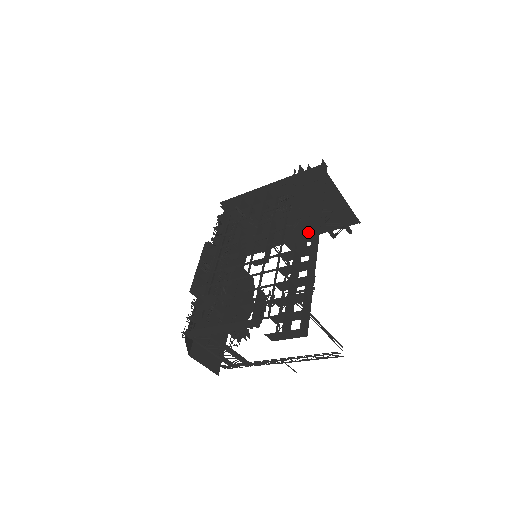
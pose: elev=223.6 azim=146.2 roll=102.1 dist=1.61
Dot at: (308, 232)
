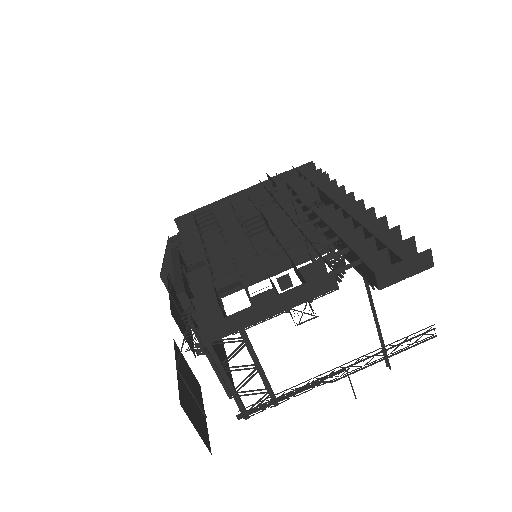
Dot at: occluded
